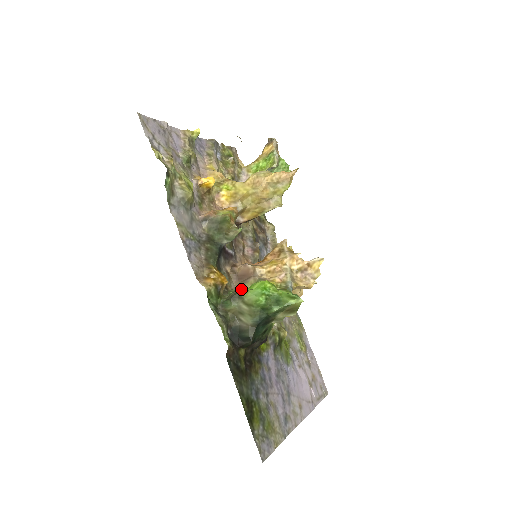
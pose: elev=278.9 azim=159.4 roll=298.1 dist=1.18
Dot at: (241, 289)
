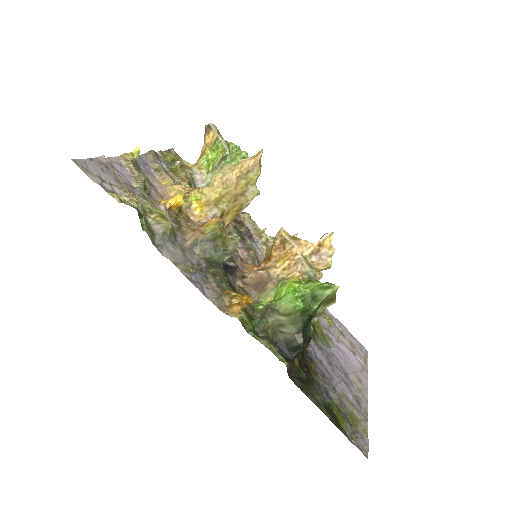
Dot at: (263, 299)
